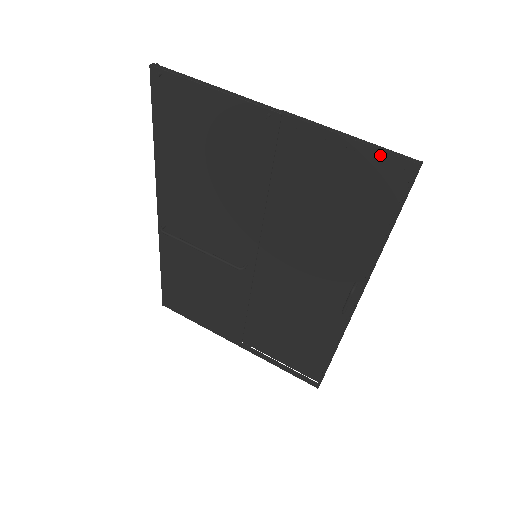
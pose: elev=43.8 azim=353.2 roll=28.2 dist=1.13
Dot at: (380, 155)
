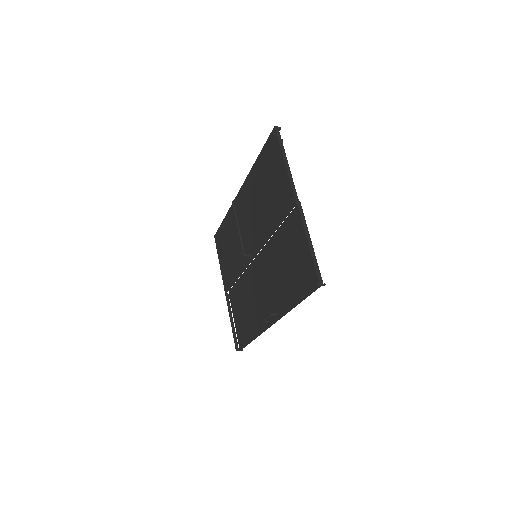
Dot at: (312, 263)
